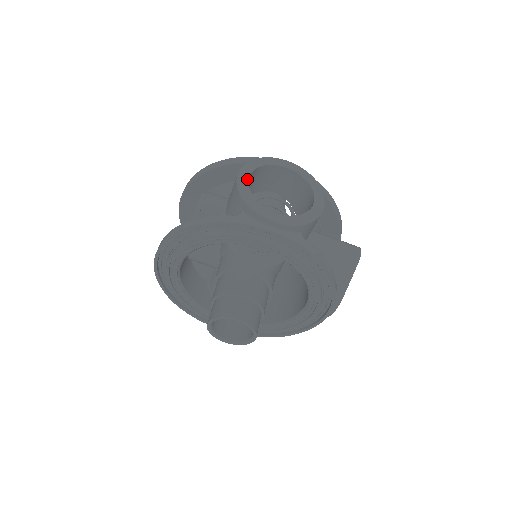
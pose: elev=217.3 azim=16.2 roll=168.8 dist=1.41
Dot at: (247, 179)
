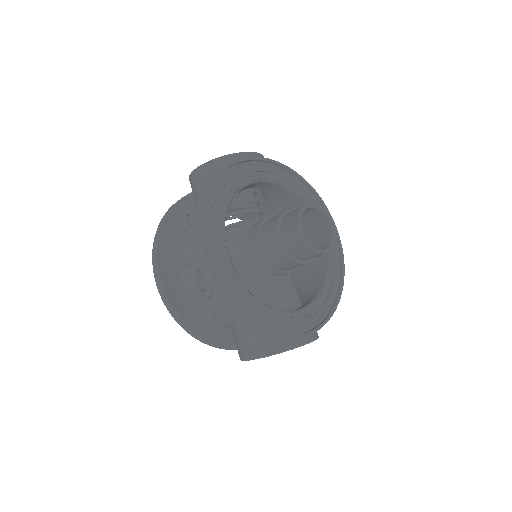
Dot at: occluded
